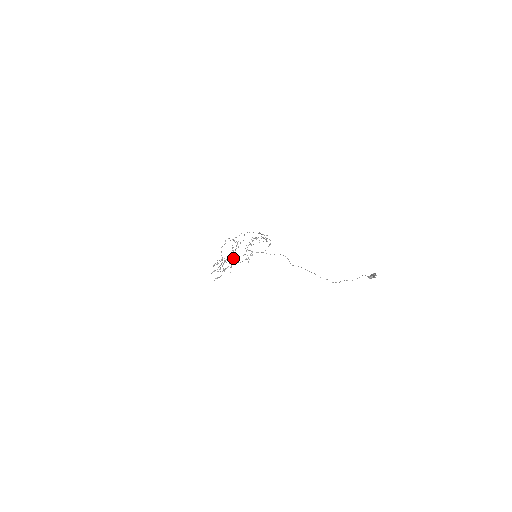
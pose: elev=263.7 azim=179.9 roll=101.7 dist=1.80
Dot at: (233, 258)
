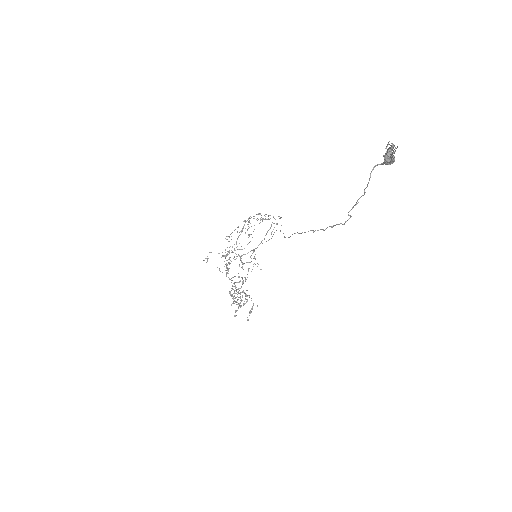
Dot at: occluded
